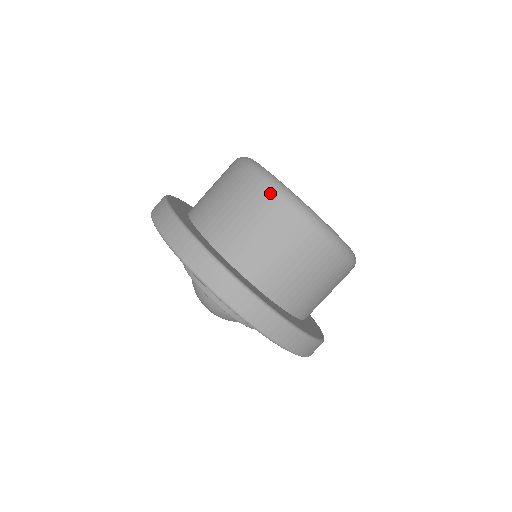
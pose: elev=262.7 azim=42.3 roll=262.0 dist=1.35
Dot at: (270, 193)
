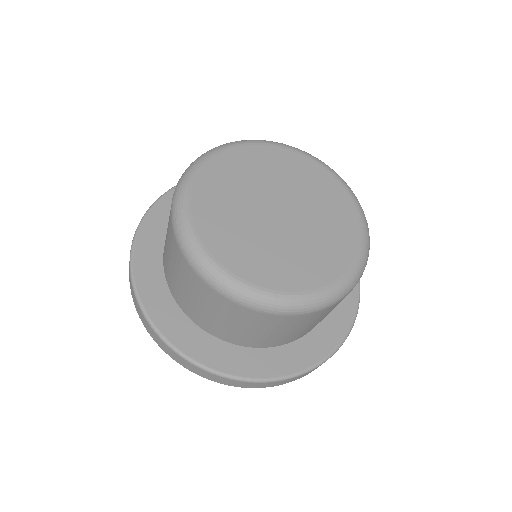
Dot at: (170, 215)
